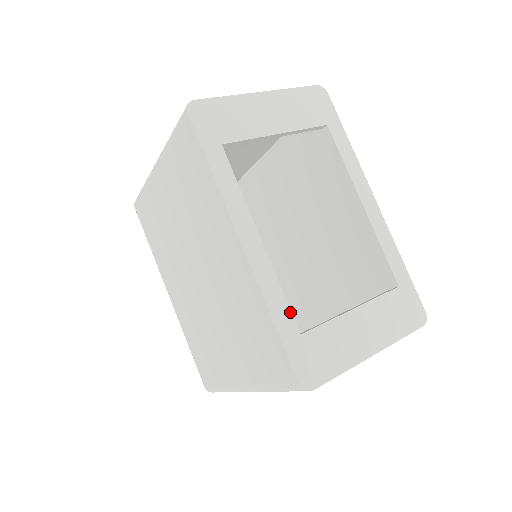
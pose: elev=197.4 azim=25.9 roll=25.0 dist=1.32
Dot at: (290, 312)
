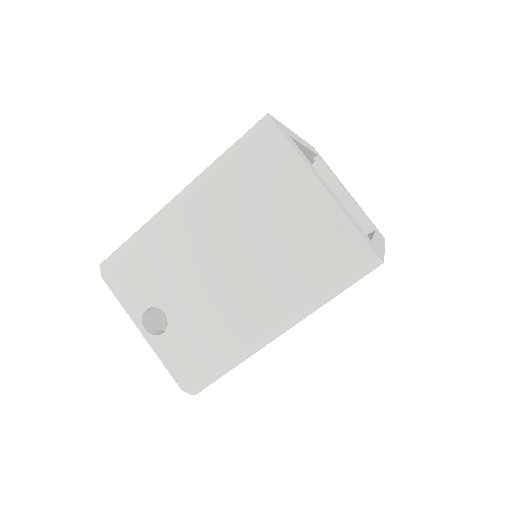
Dot at: (293, 138)
